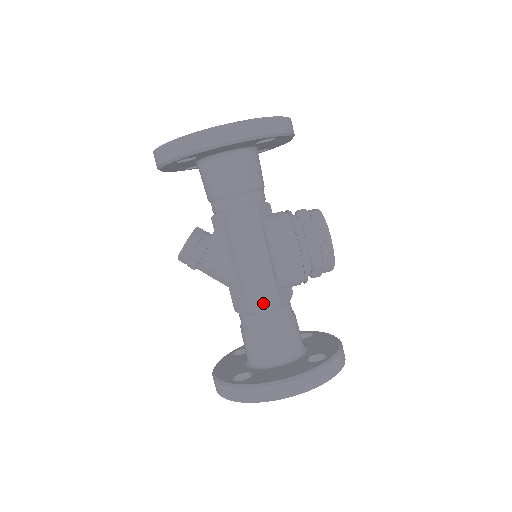
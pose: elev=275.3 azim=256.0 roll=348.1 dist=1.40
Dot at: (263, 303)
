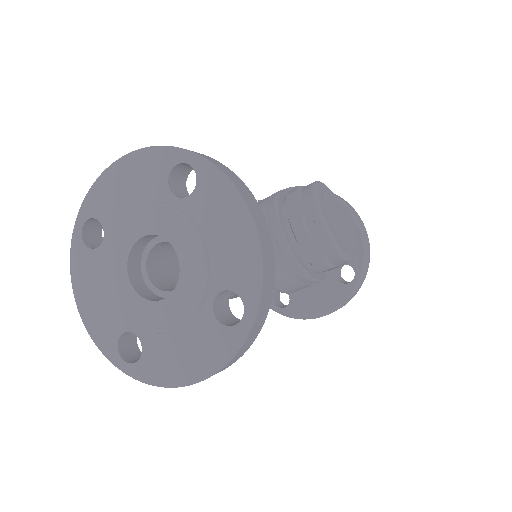
Dot at: occluded
